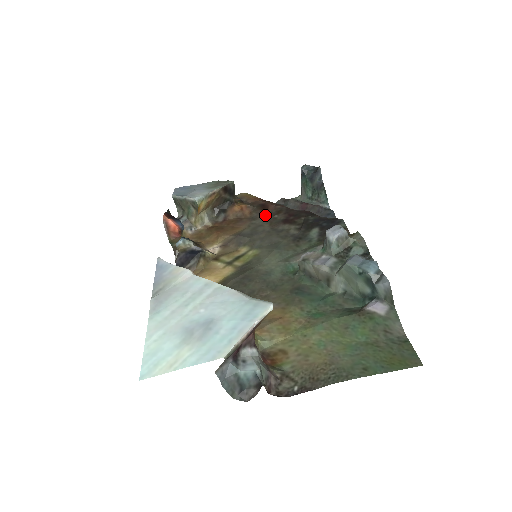
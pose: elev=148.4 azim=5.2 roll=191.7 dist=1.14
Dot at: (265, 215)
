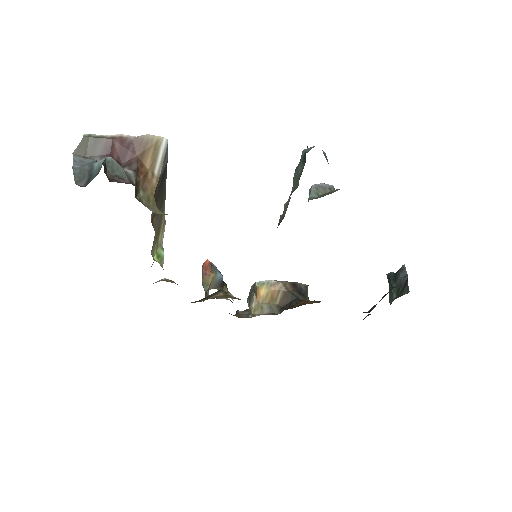
Dot at: occluded
